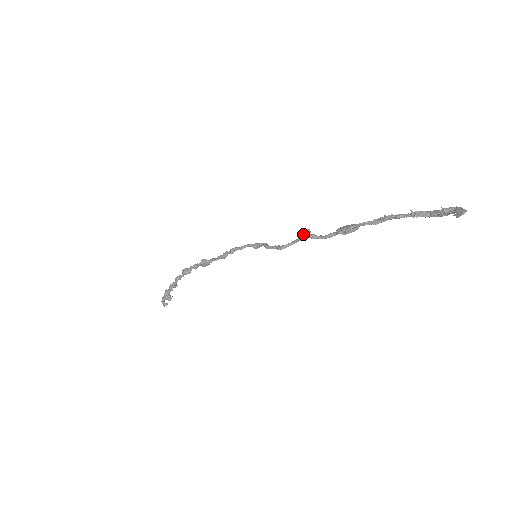
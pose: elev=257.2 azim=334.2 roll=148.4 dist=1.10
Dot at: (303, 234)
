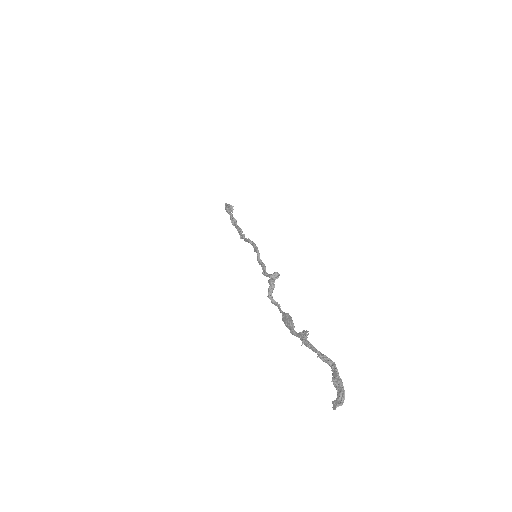
Dot at: (270, 285)
